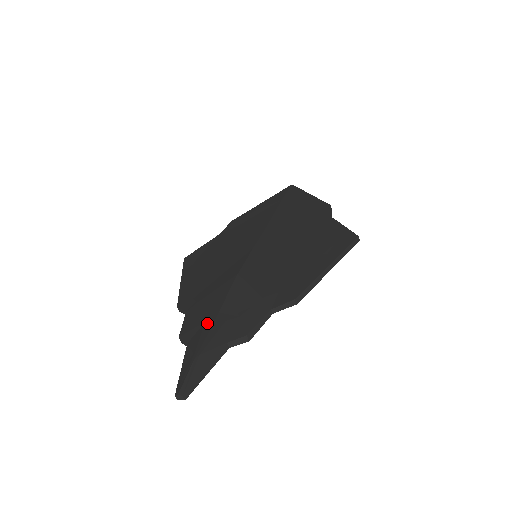
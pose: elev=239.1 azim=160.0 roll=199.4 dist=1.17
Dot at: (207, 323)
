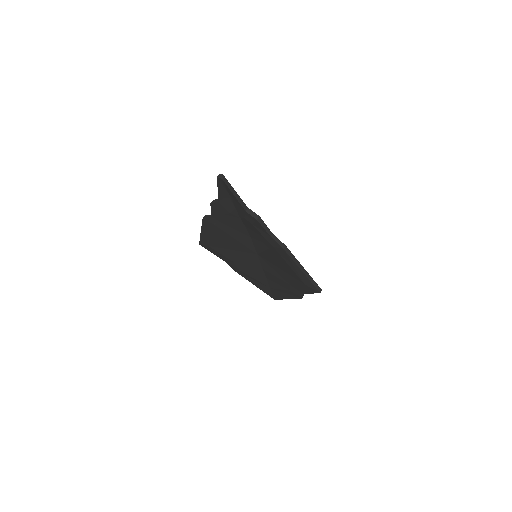
Dot at: occluded
